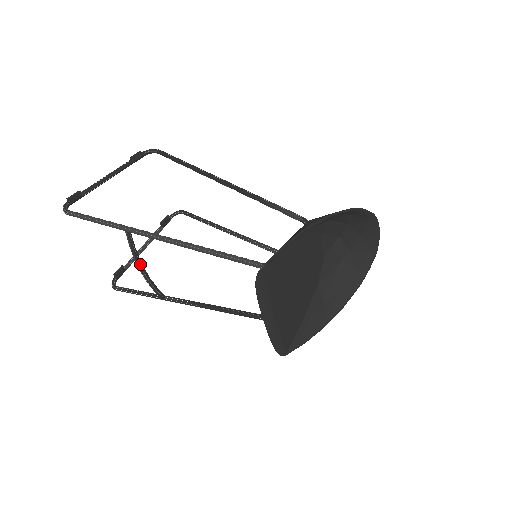
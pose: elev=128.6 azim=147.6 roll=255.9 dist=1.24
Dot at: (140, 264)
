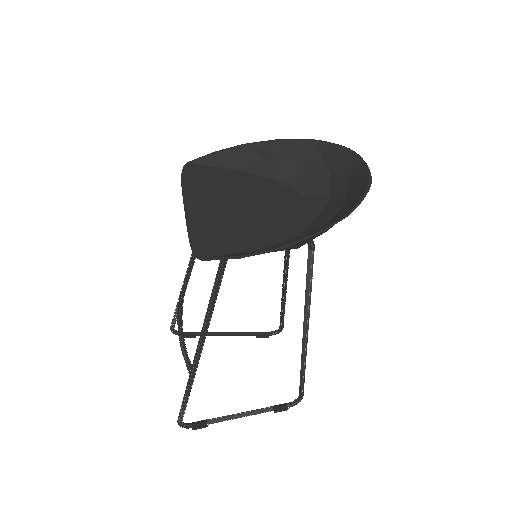
Dot at: (179, 320)
